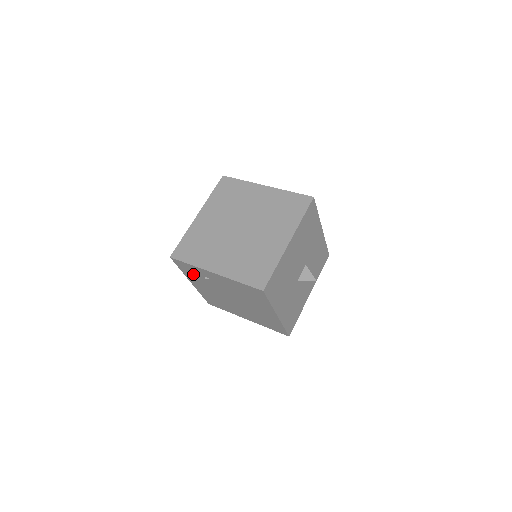
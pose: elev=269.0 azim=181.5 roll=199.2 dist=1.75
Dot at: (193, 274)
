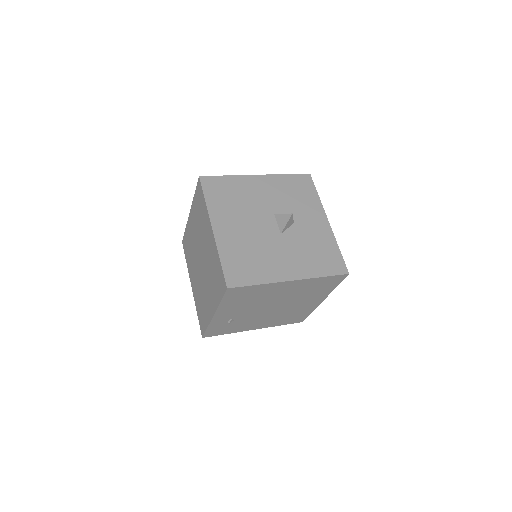
Dot at: (230, 328)
